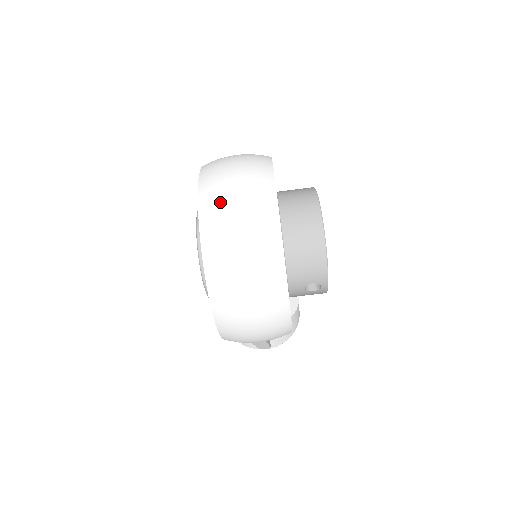
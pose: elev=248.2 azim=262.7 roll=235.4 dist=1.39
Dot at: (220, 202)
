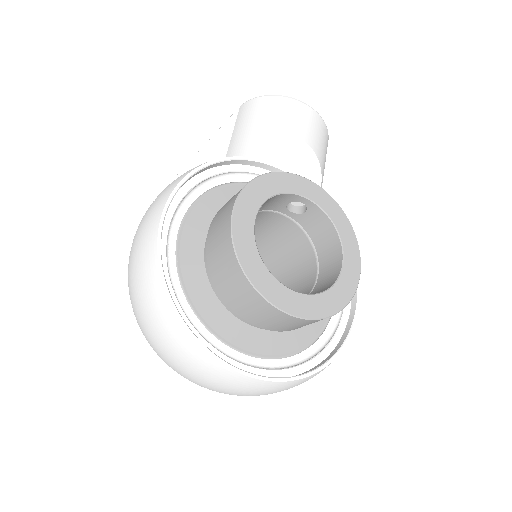
Dot at: occluded
